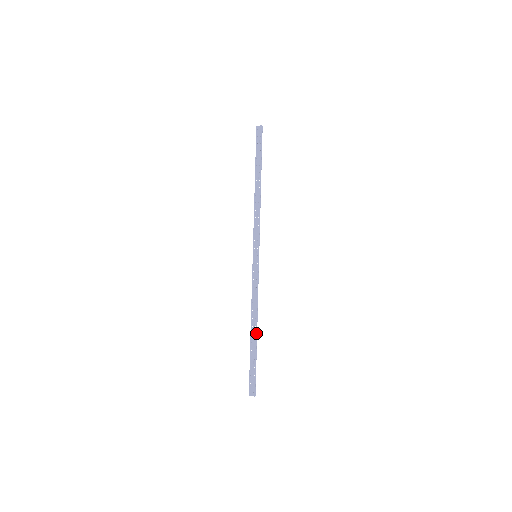
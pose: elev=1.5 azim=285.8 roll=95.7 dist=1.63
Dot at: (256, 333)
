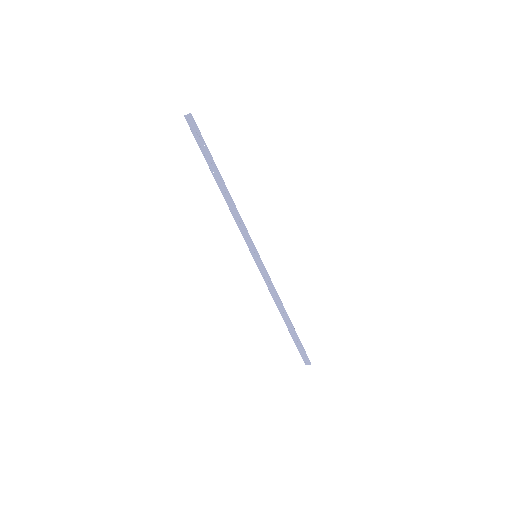
Dot at: (289, 320)
